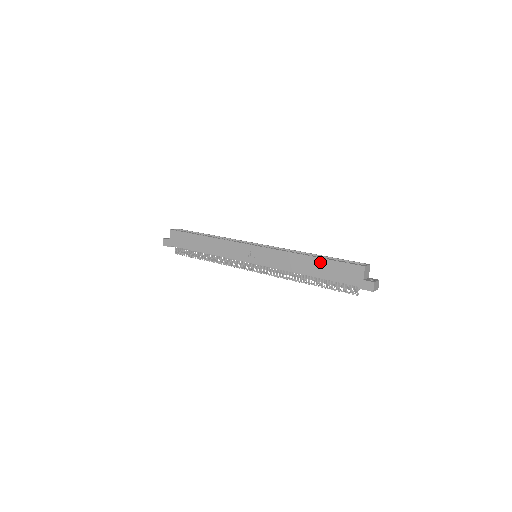
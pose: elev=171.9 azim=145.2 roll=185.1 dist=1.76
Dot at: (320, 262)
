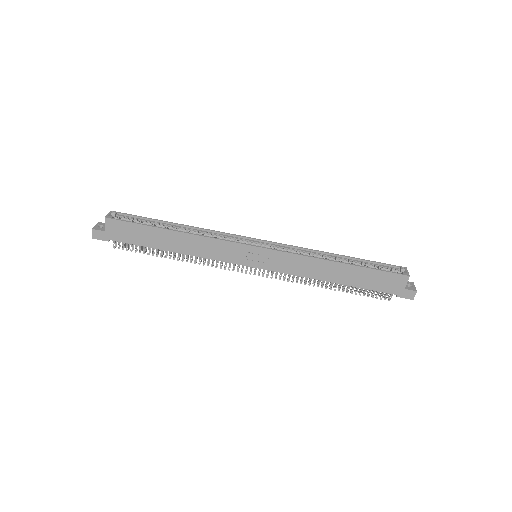
Dot at: (354, 270)
